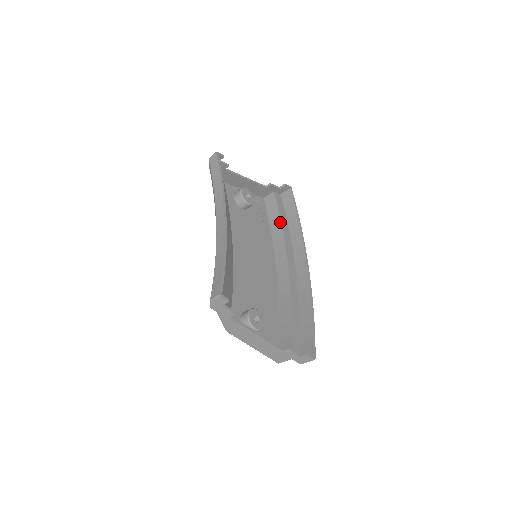
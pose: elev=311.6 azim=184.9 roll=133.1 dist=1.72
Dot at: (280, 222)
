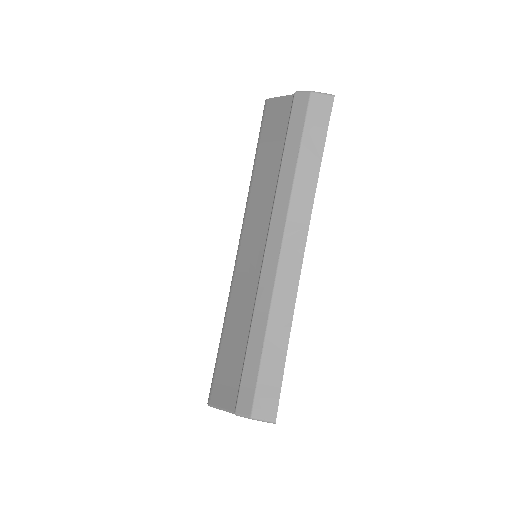
Dot at: occluded
